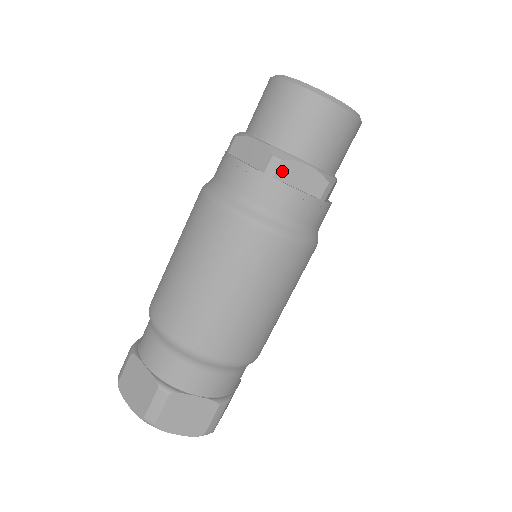
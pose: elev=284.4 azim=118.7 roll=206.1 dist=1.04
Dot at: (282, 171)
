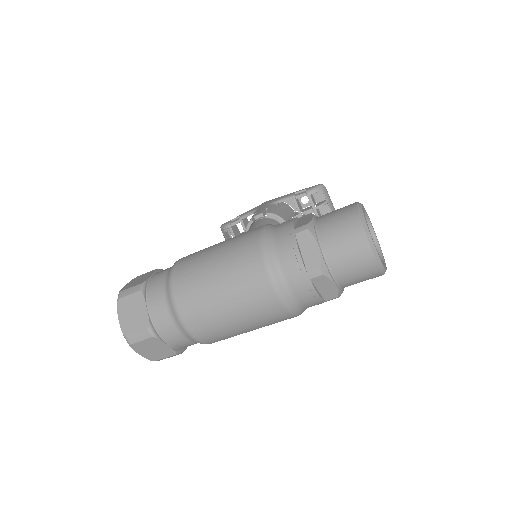
Dot at: (318, 279)
